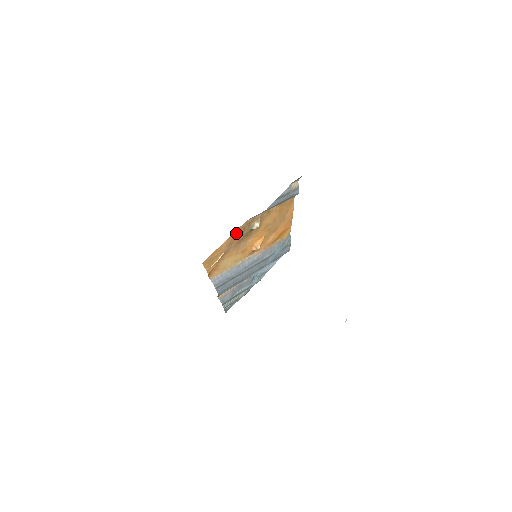
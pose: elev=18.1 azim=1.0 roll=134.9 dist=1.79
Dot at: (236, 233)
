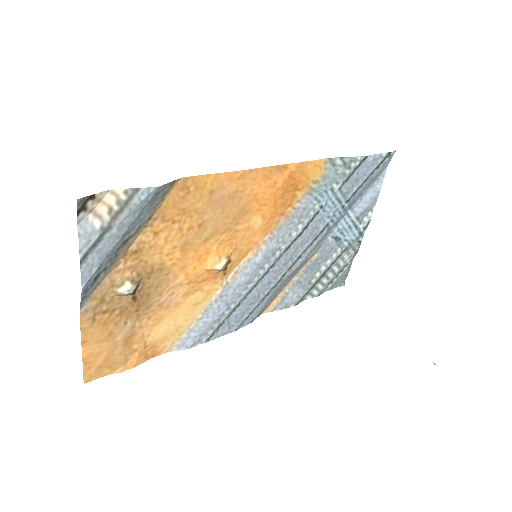
Dot at: (94, 326)
